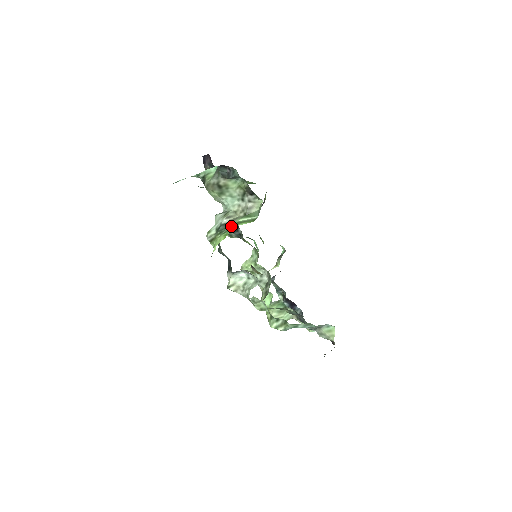
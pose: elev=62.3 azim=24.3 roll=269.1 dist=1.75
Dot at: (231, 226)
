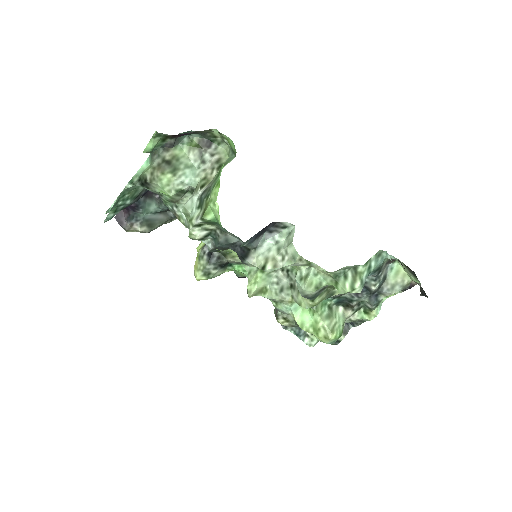
Dot at: (214, 180)
